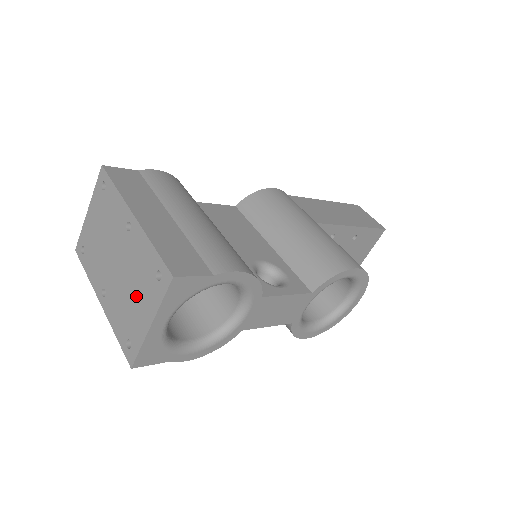
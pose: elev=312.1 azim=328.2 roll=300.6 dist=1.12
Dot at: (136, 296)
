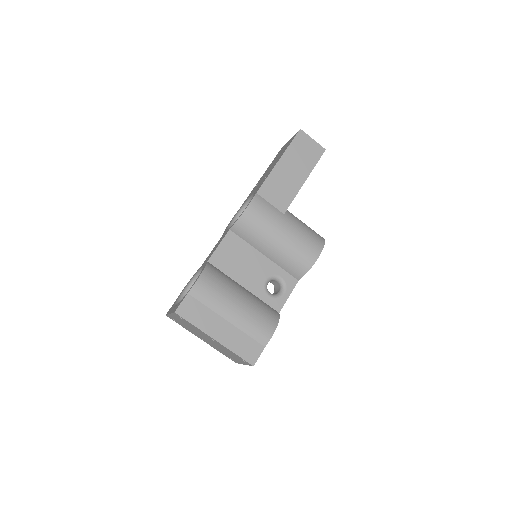
Dot at: (230, 355)
